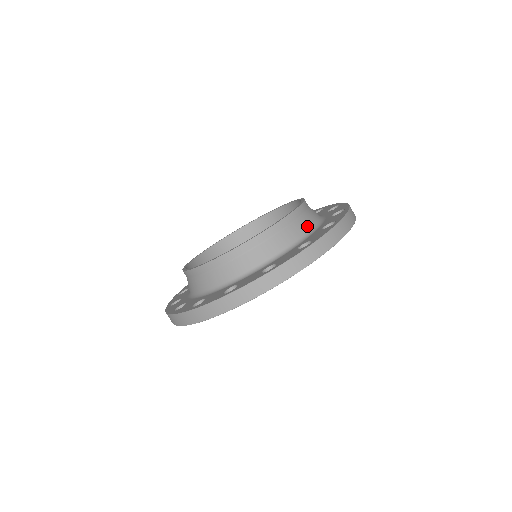
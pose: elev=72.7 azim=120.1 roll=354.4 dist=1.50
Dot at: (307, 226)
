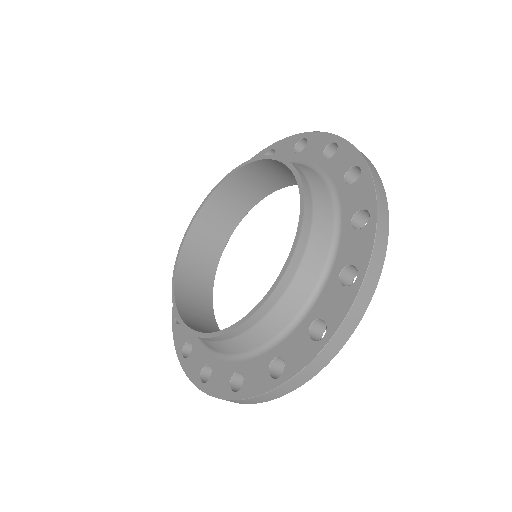
Dot at: (316, 269)
